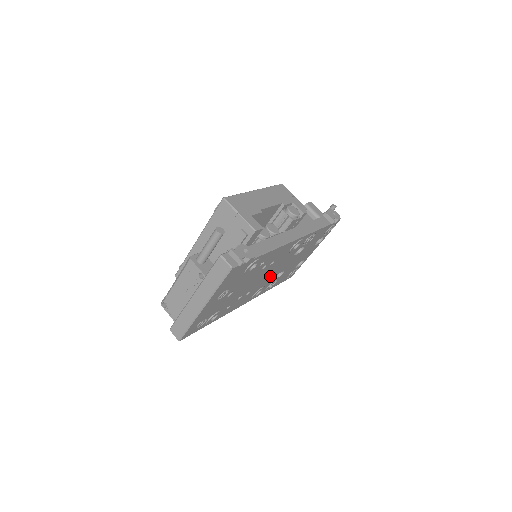
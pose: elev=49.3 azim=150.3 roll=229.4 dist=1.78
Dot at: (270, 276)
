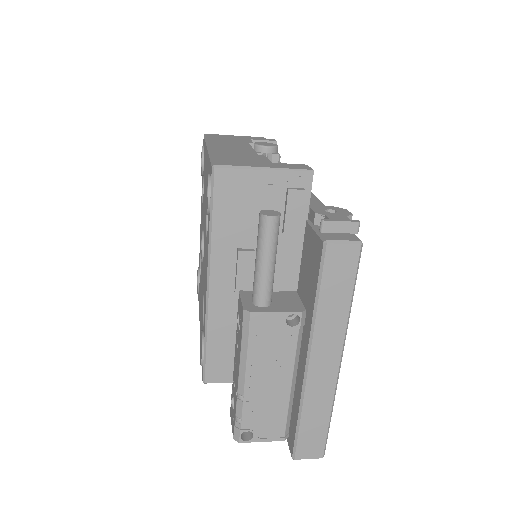
Dot at: occluded
